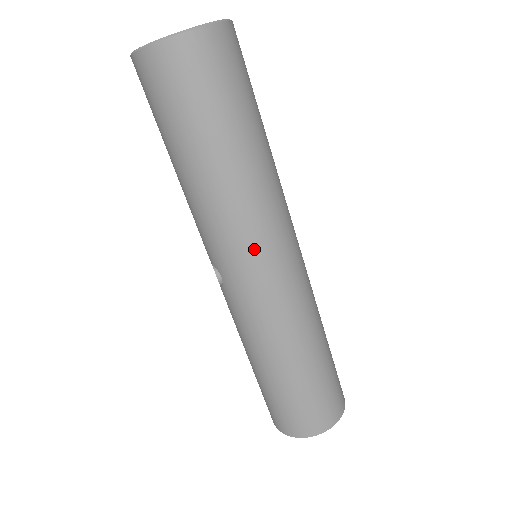
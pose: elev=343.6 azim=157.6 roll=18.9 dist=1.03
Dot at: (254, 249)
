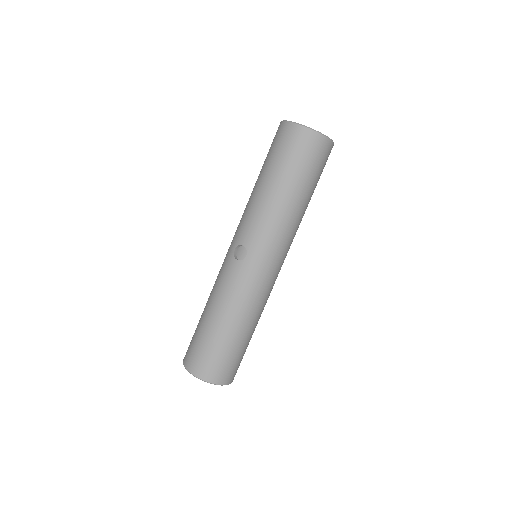
Dot at: (279, 250)
